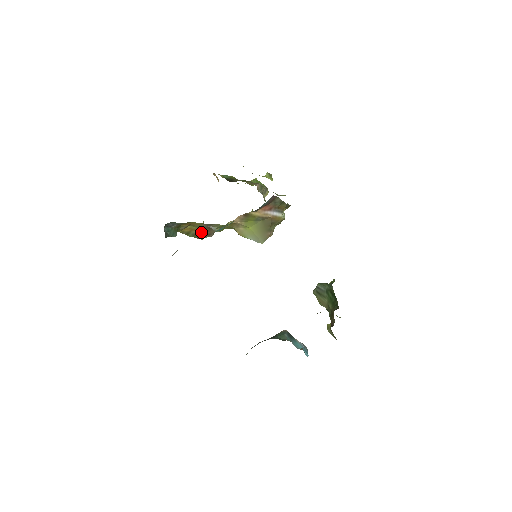
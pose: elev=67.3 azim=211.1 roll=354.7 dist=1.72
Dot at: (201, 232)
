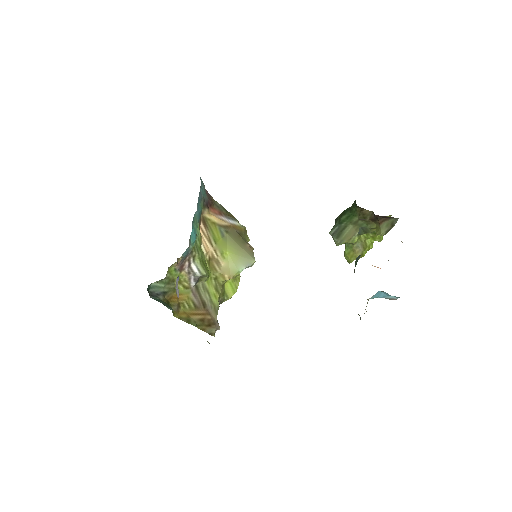
Dot at: (201, 317)
